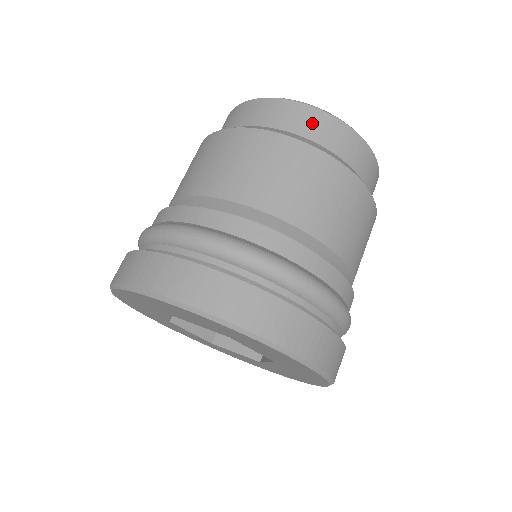
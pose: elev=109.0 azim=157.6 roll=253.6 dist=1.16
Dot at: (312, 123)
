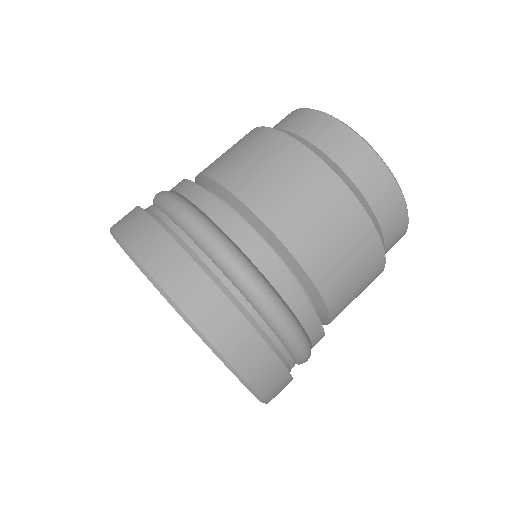
Dot at: (397, 232)
